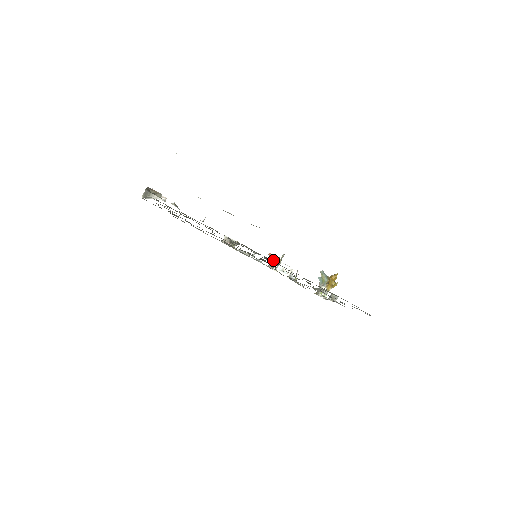
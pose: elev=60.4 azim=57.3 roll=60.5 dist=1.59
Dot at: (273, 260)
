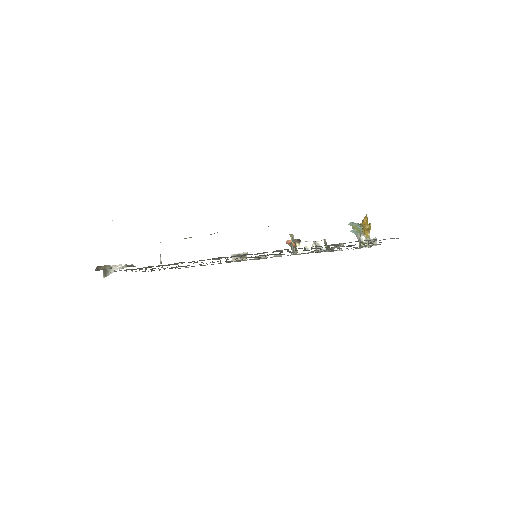
Dot at: occluded
